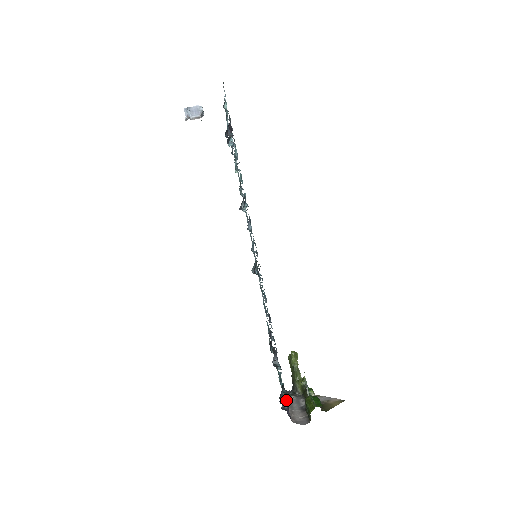
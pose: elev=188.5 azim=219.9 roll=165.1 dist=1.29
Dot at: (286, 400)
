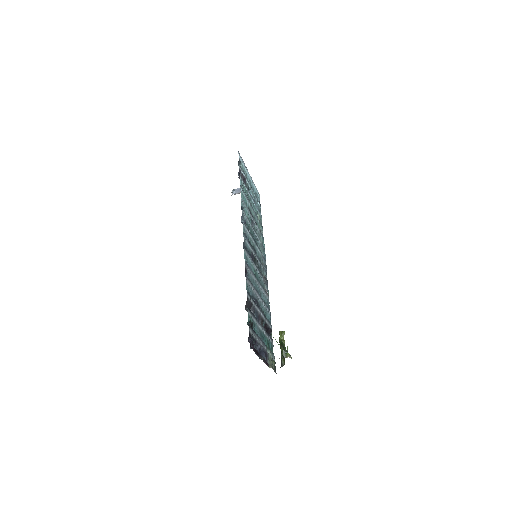
Dot at: (268, 365)
